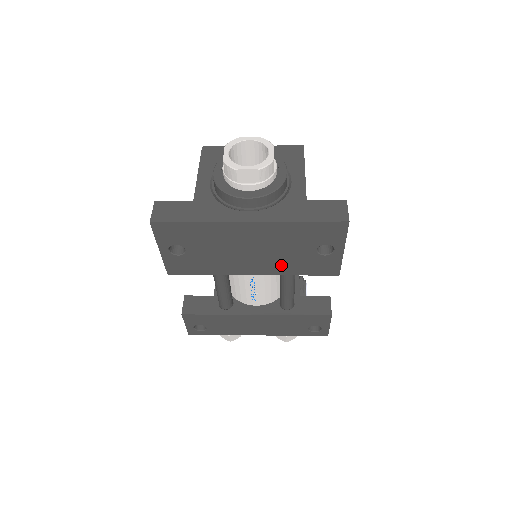
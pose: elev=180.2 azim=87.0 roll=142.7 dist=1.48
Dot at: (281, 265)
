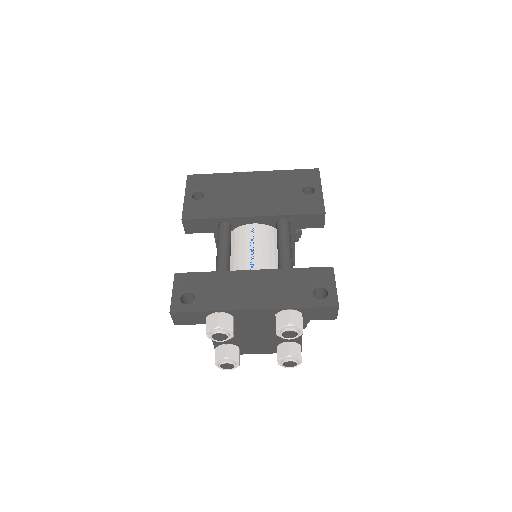
Dot at: (276, 205)
